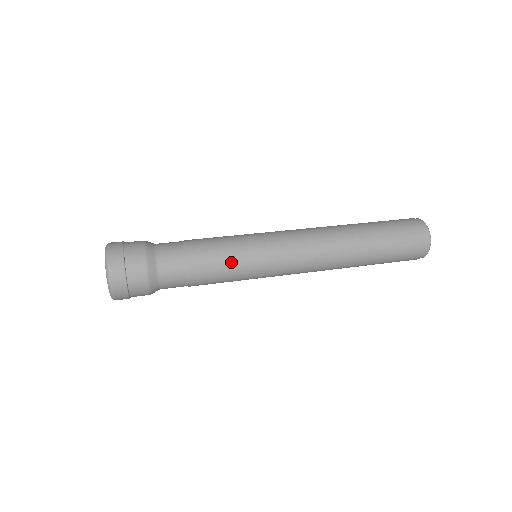
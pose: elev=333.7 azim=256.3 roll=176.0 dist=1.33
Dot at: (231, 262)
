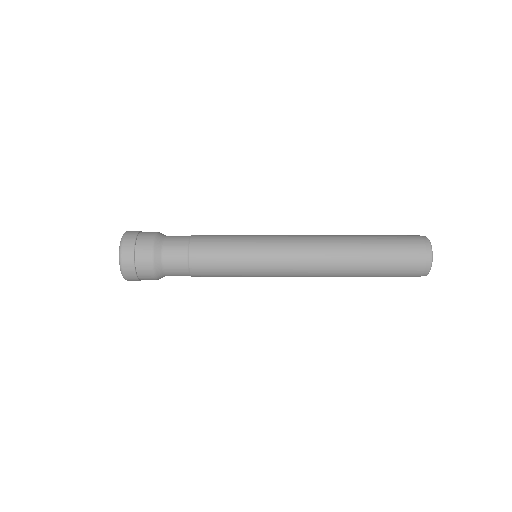
Dot at: occluded
